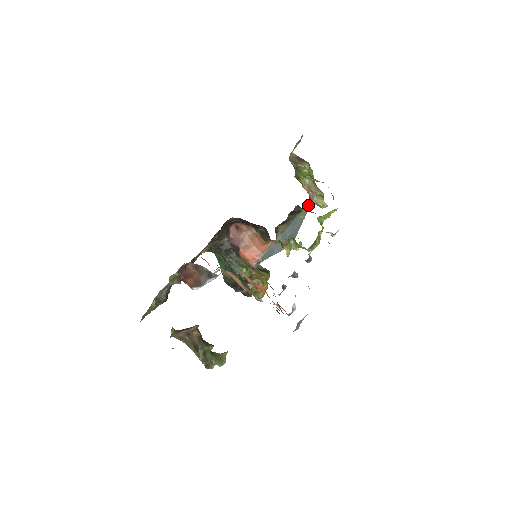
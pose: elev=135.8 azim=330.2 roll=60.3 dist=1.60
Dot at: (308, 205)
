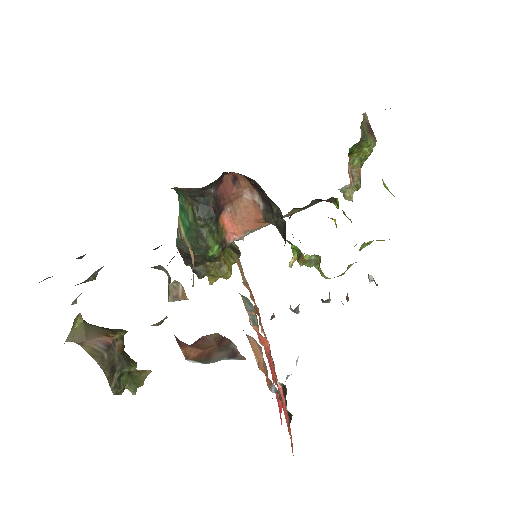
Dot at: occluded
